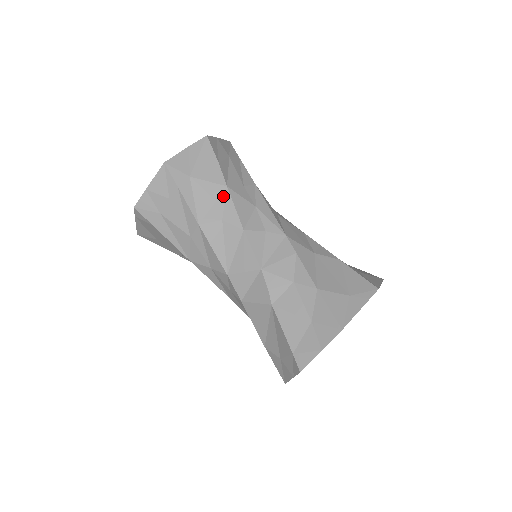
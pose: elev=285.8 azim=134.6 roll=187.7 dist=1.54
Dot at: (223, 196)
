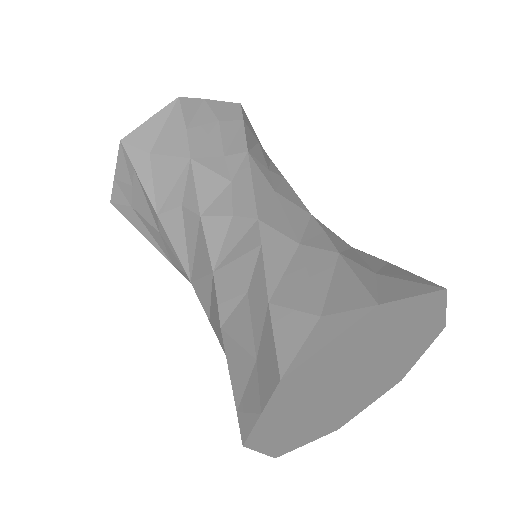
Dot at: (185, 172)
